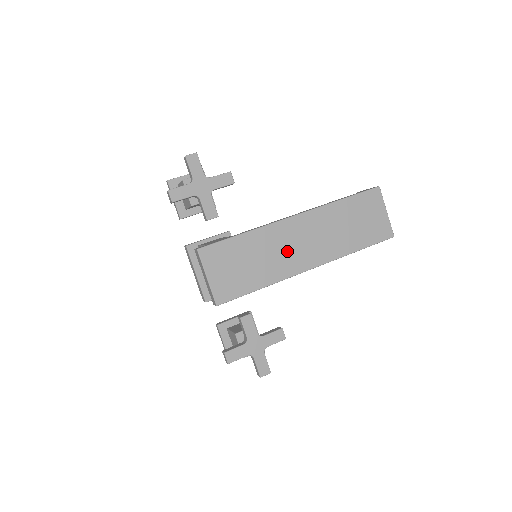
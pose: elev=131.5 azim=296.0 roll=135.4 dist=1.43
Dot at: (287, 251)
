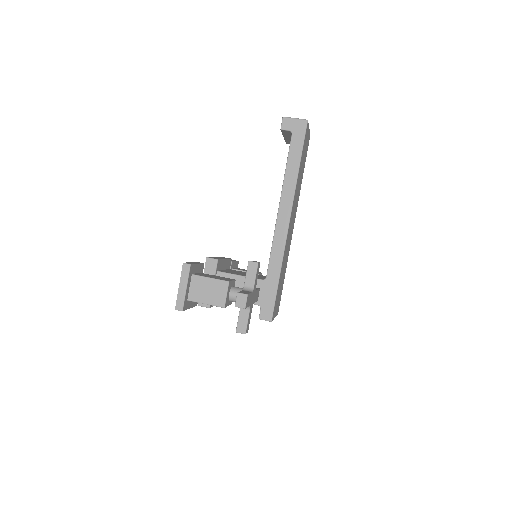
Dot at: (289, 241)
